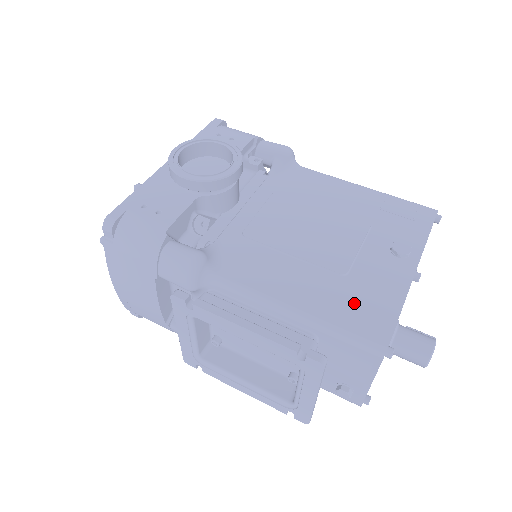
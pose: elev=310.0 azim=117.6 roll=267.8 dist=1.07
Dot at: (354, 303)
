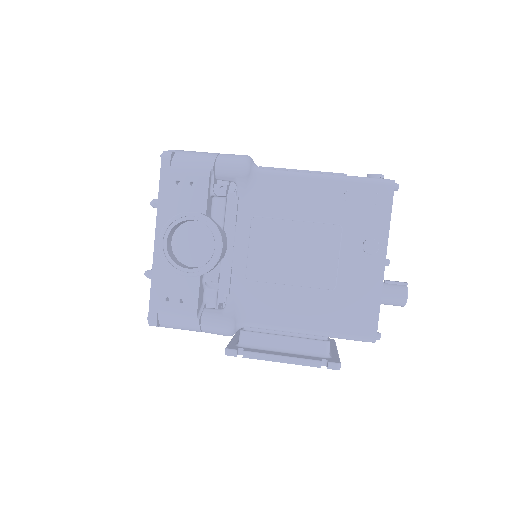
Dot at: (346, 312)
